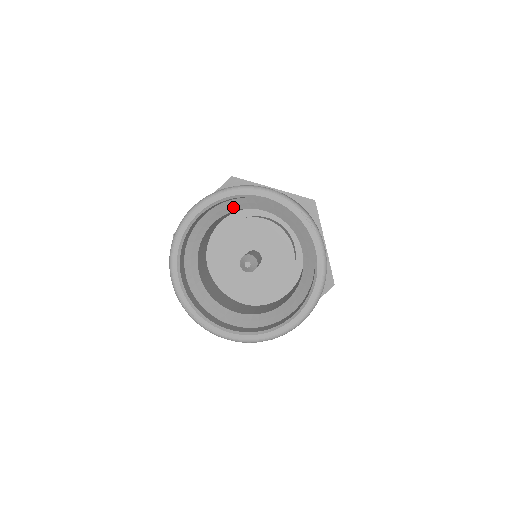
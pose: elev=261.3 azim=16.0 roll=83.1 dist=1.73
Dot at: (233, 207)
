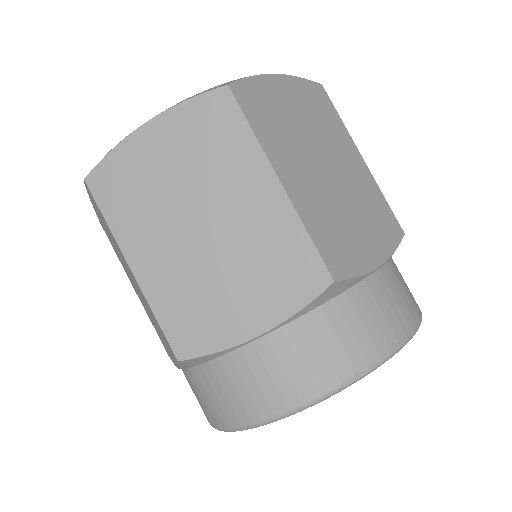
Dot at: occluded
